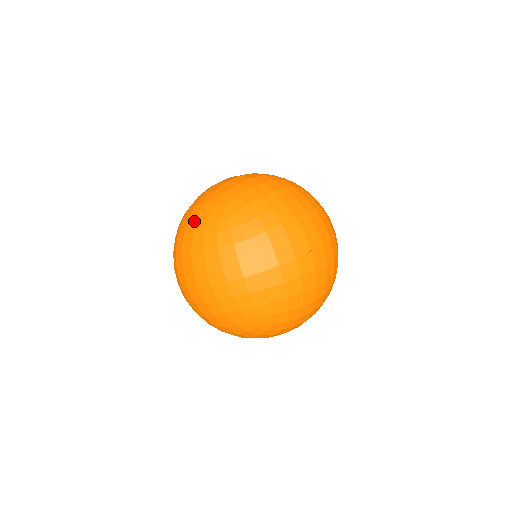
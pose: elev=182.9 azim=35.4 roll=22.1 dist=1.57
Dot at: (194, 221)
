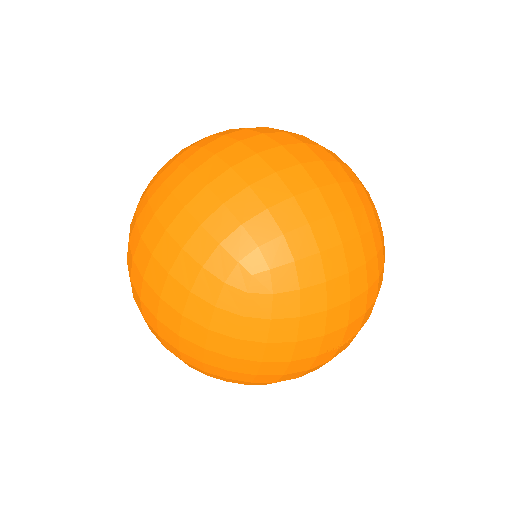
Dot at: (193, 226)
